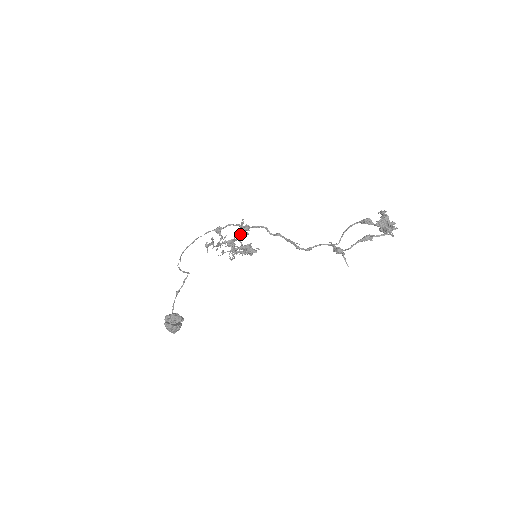
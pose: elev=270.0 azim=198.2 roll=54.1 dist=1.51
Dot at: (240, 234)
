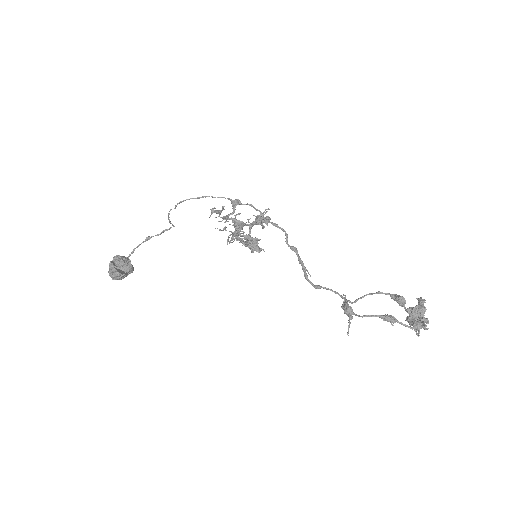
Dot at: (255, 222)
